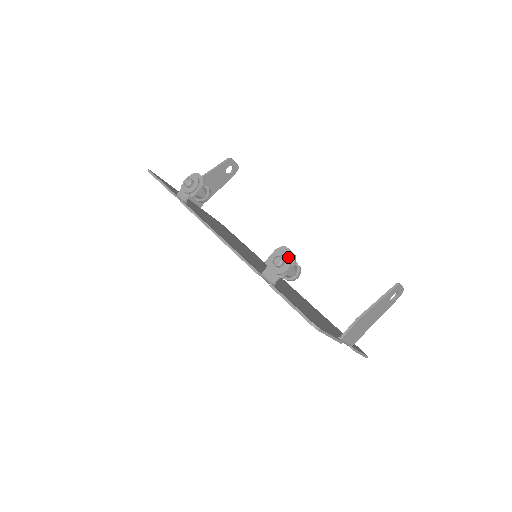
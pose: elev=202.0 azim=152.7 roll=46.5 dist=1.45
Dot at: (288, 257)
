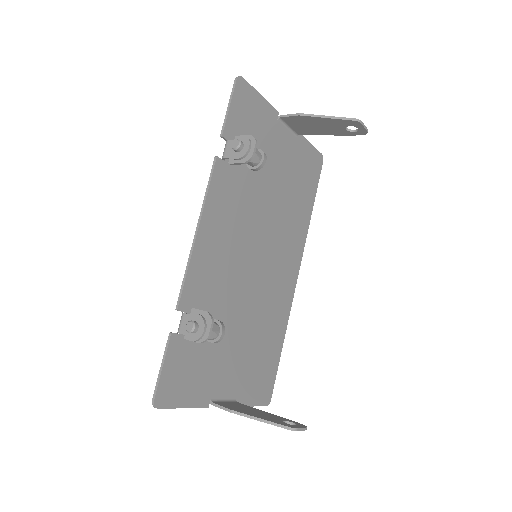
Dot at: (201, 333)
